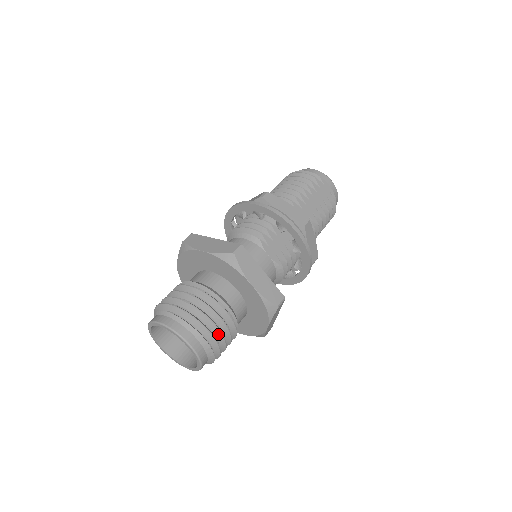
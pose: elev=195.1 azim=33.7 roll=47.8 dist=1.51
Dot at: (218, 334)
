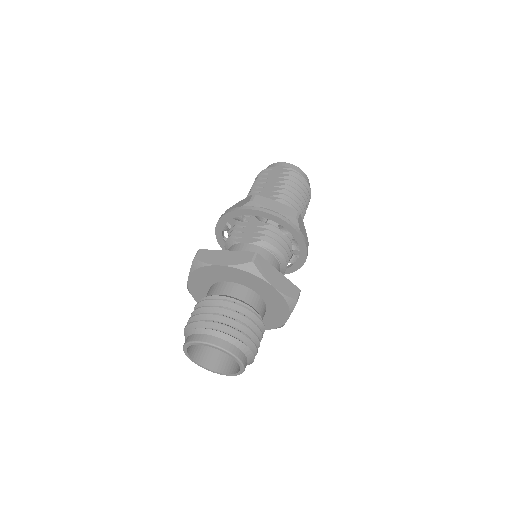
Dot at: (224, 319)
